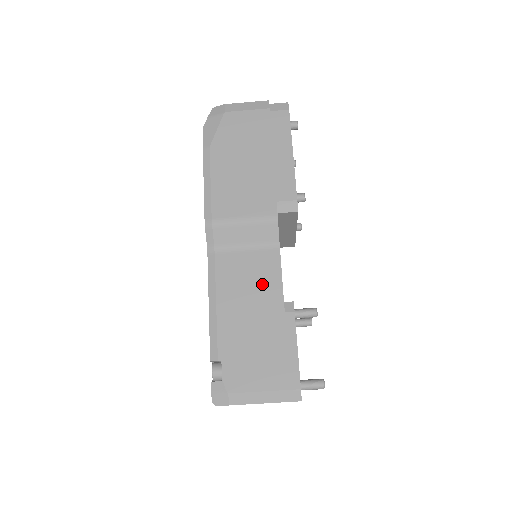
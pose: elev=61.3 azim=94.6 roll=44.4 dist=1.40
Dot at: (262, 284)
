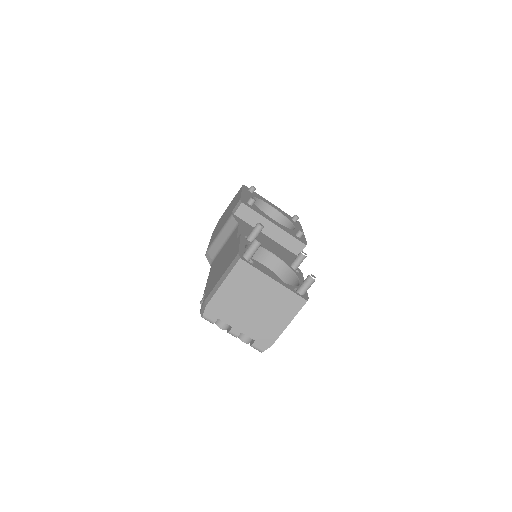
Dot at: occluded
